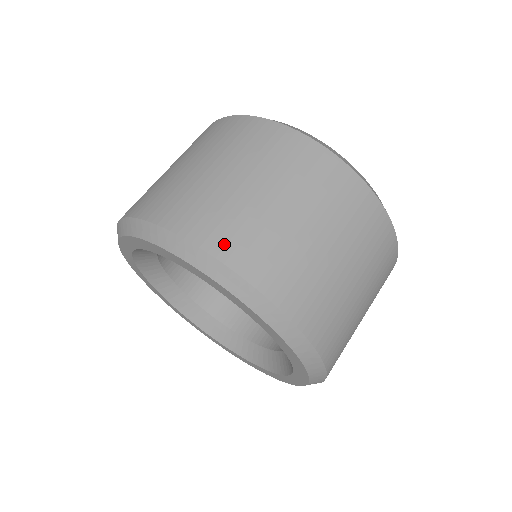
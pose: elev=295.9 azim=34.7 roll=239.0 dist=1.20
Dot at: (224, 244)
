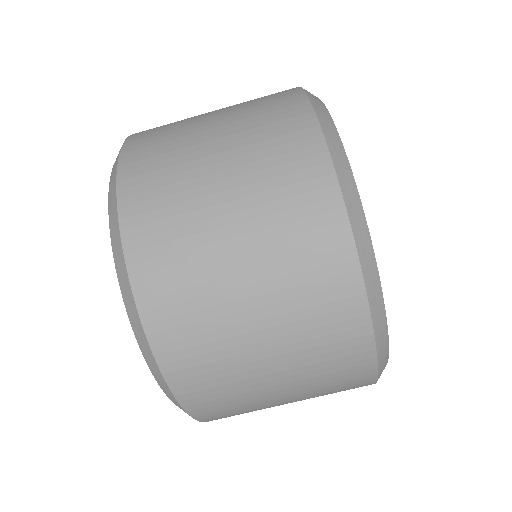
Dot at: (157, 305)
